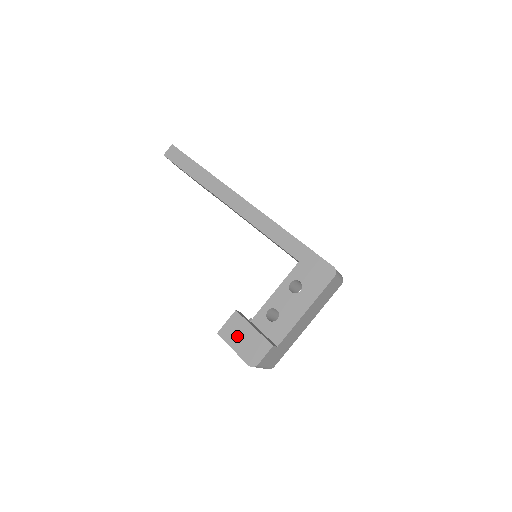
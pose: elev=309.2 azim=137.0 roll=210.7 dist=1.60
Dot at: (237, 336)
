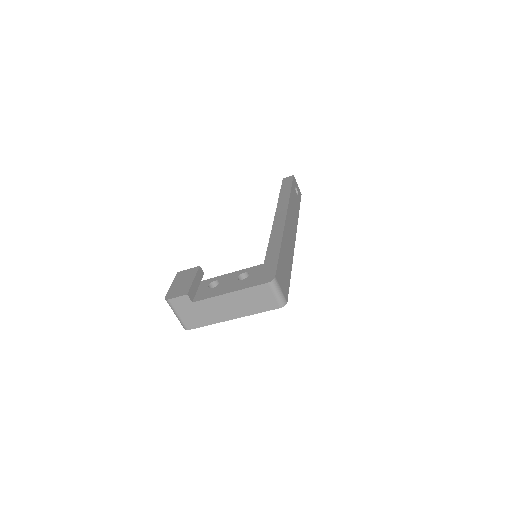
Dot at: (182, 279)
